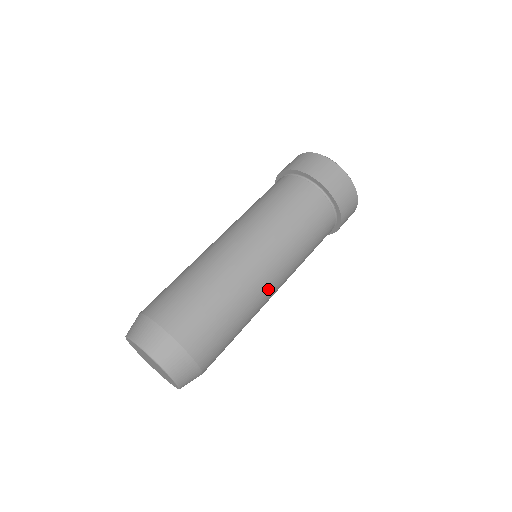
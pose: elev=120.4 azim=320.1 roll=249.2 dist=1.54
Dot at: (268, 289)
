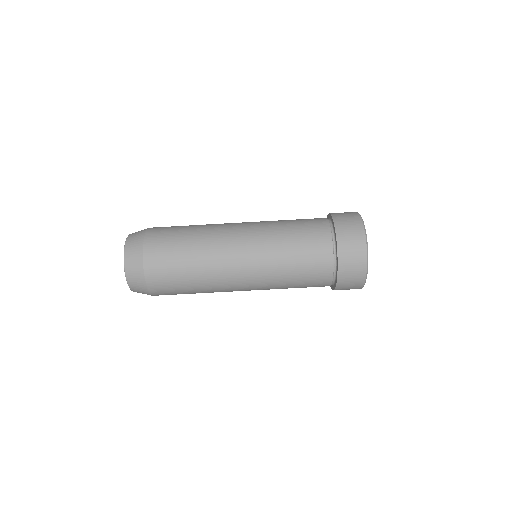
Dot at: (233, 278)
